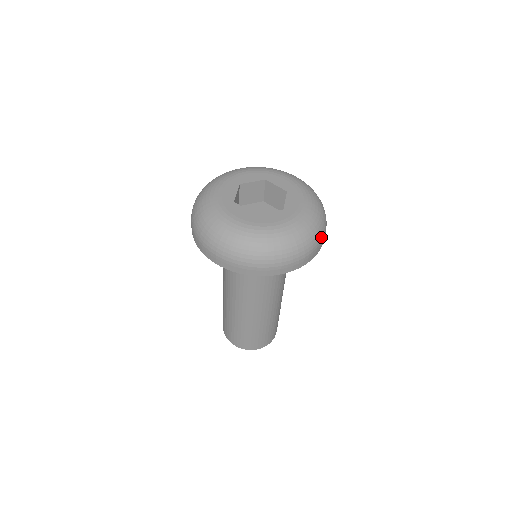
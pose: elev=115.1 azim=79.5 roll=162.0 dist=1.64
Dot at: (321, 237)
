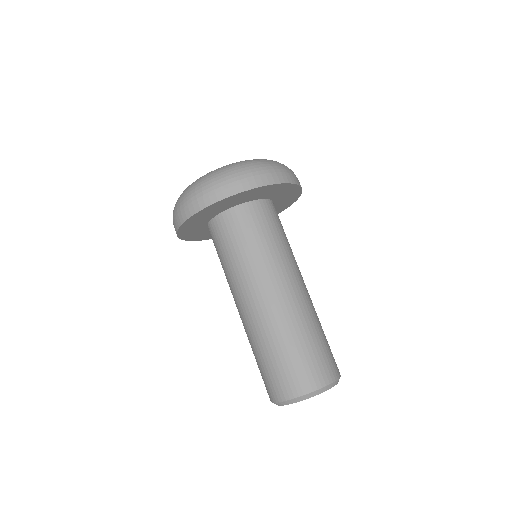
Dot at: occluded
